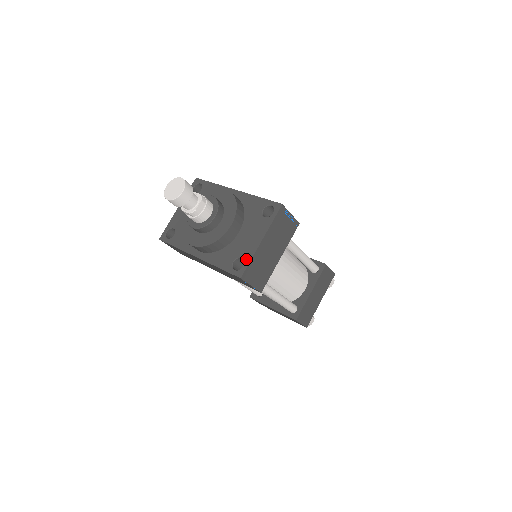
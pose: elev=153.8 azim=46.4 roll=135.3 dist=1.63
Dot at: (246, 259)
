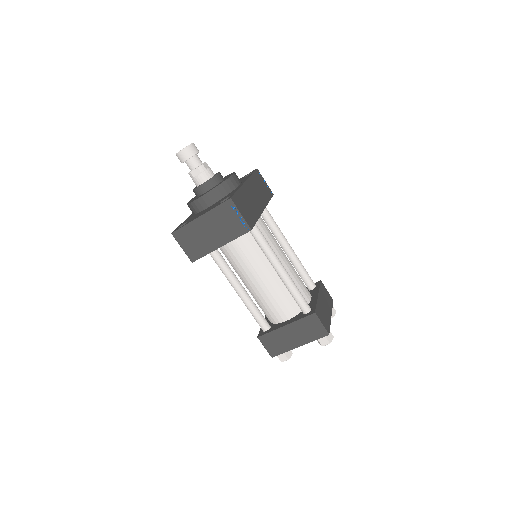
Dot at: (185, 224)
